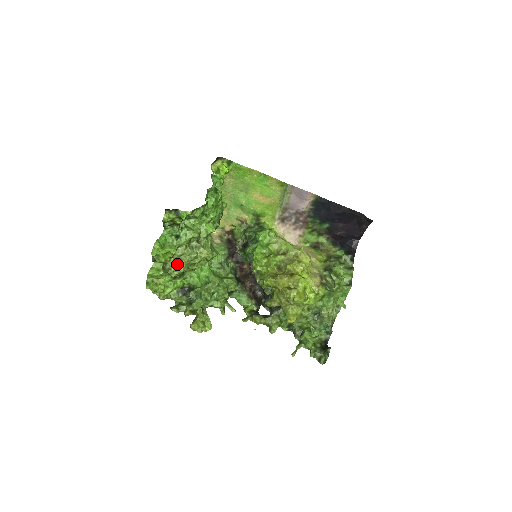
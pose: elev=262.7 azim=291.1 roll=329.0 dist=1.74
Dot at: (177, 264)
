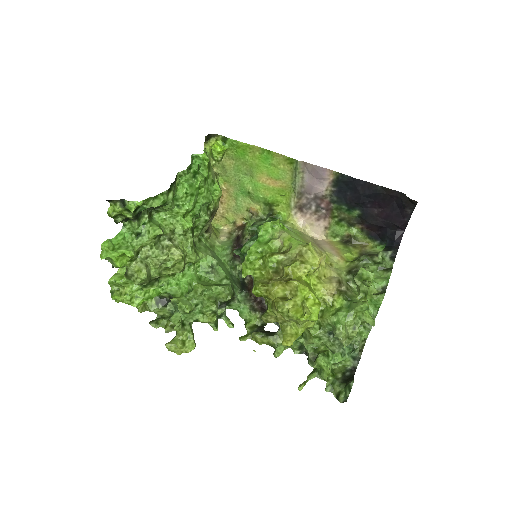
Dot at: (139, 269)
